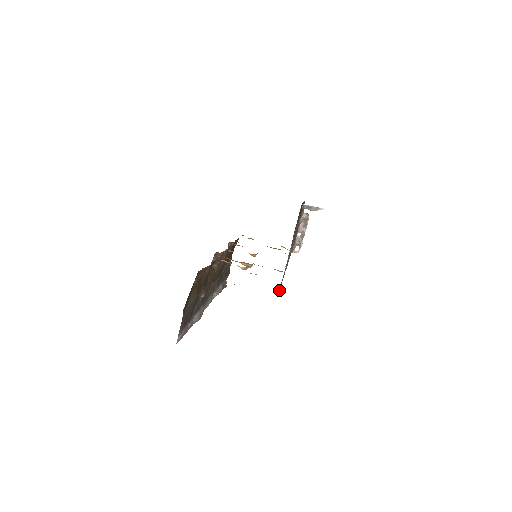
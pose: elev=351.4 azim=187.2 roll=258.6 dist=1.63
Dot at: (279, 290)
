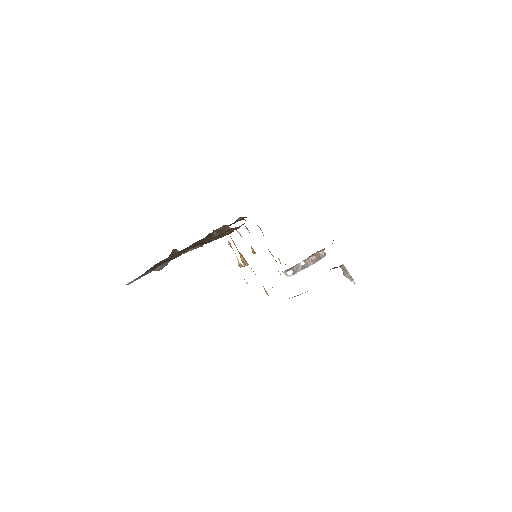
Dot at: occluded
